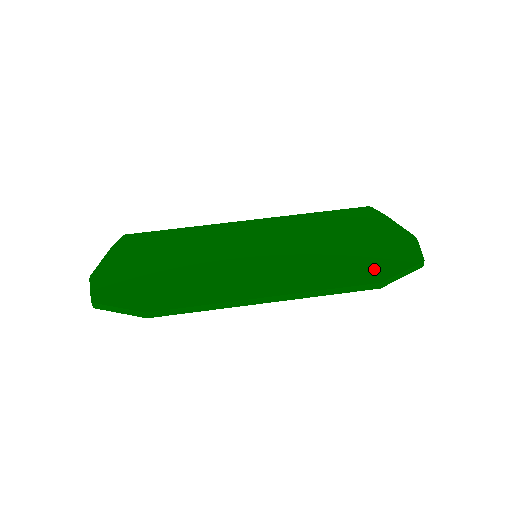
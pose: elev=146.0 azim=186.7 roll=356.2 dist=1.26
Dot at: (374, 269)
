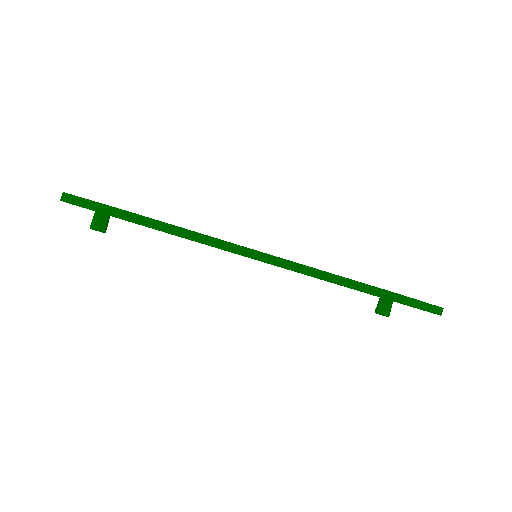
Dot at: occluded
